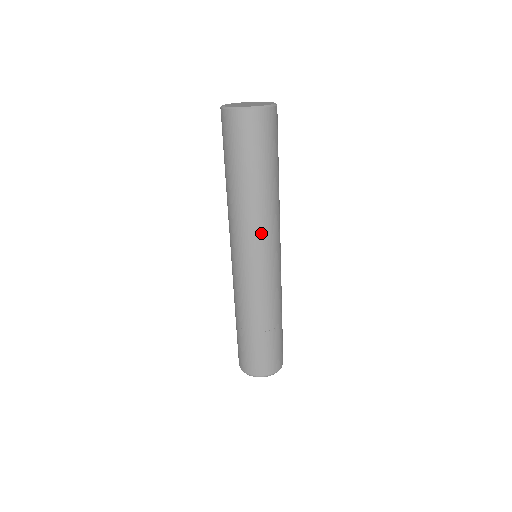
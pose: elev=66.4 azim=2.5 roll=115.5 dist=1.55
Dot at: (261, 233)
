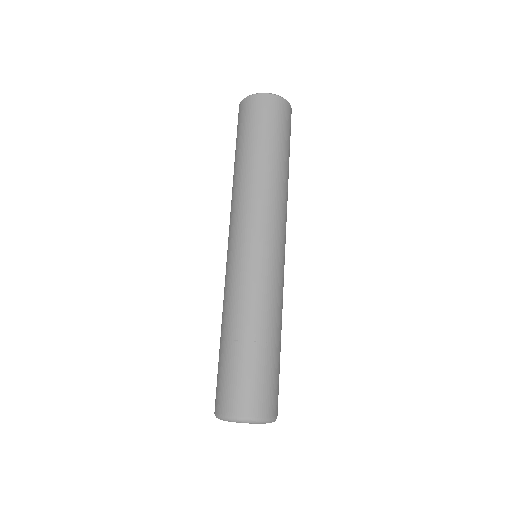
Dot at: (283, 216)
